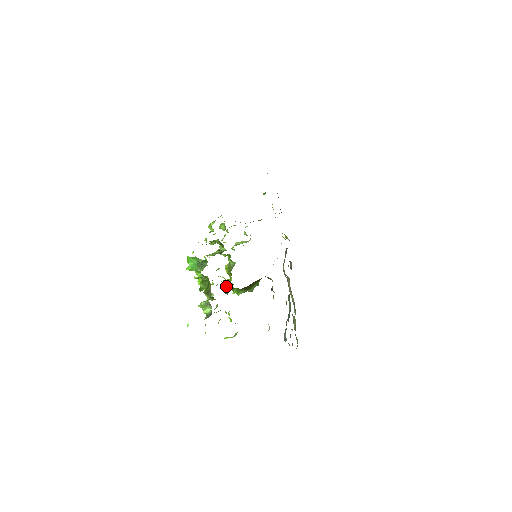
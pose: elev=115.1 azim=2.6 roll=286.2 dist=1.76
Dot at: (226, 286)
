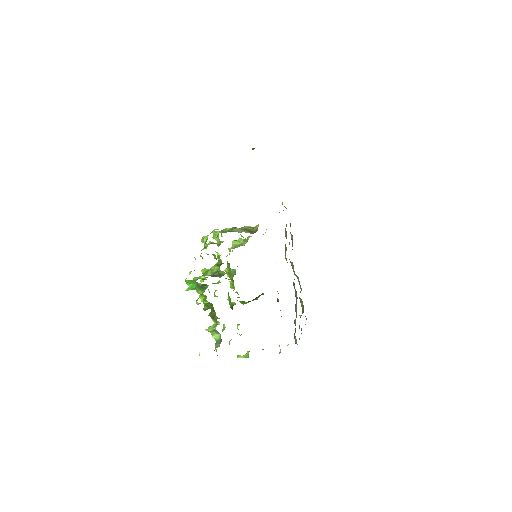
Dot at: (230, 302)
